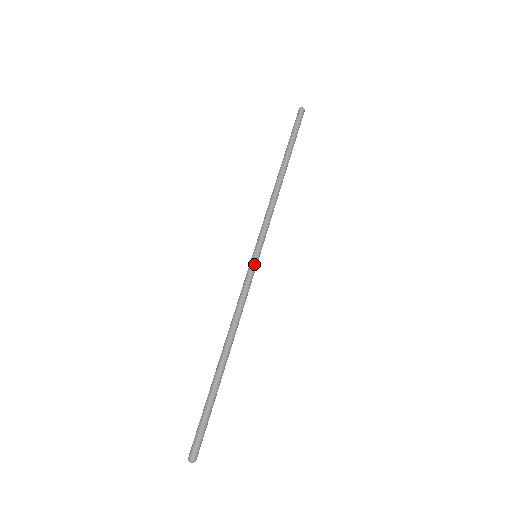
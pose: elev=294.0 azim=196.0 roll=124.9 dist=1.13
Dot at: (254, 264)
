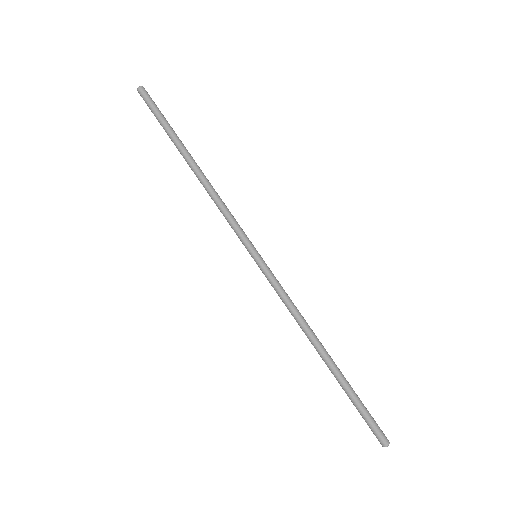
Dot at: (265, 263)
